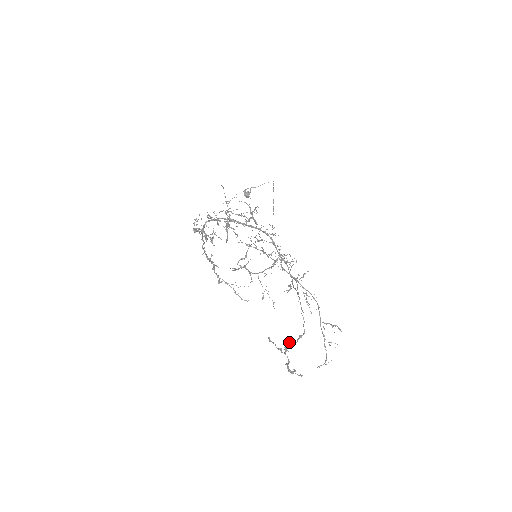
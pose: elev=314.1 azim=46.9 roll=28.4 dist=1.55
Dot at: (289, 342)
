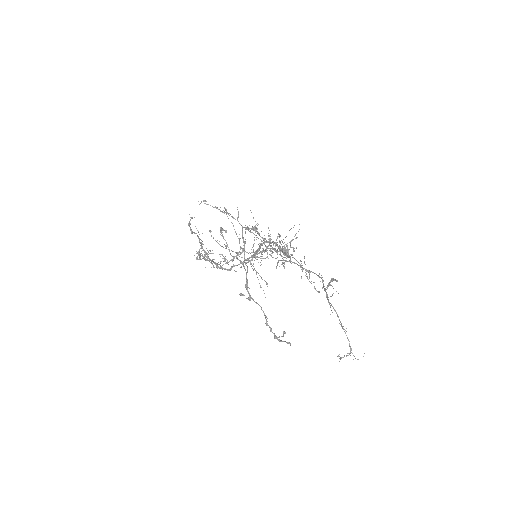
Dot at: (246, 273)
